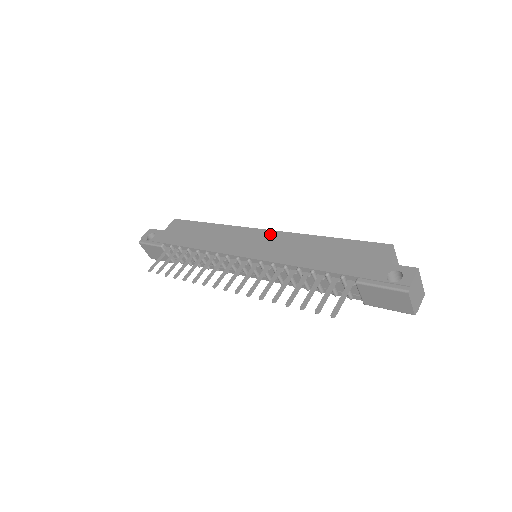
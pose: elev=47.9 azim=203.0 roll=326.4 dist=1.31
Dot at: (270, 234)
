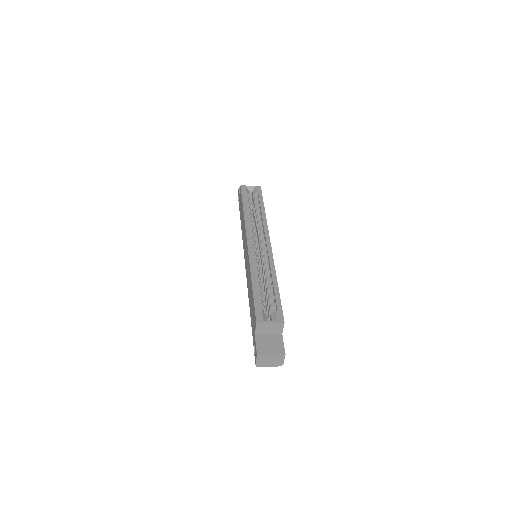
Dot at: (247, 252)
